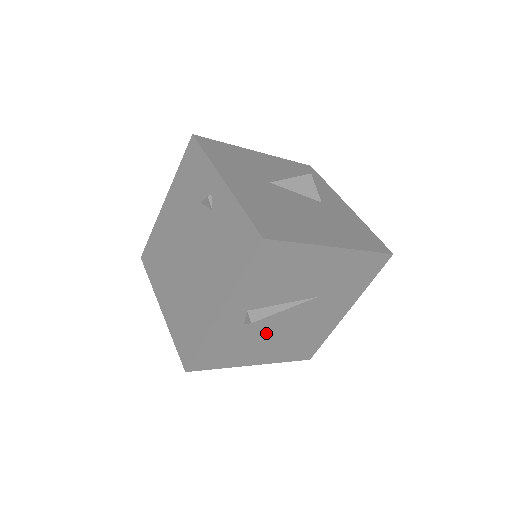
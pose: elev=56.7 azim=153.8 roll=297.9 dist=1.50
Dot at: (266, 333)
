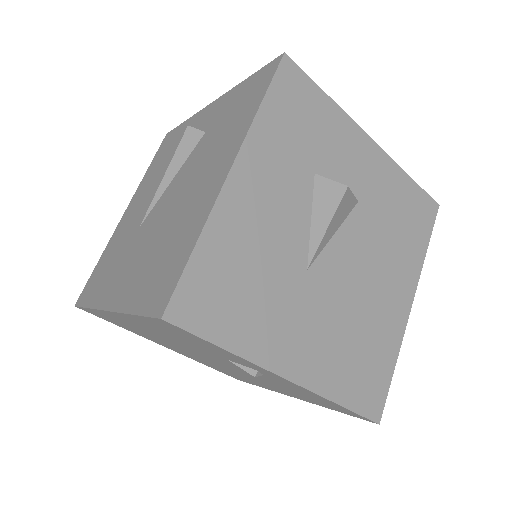
Dot at: occluded
